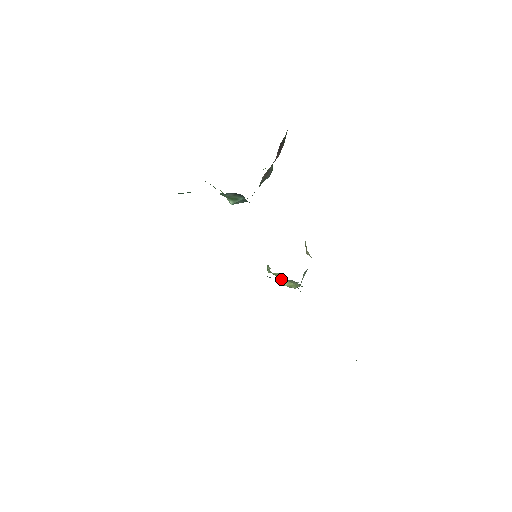
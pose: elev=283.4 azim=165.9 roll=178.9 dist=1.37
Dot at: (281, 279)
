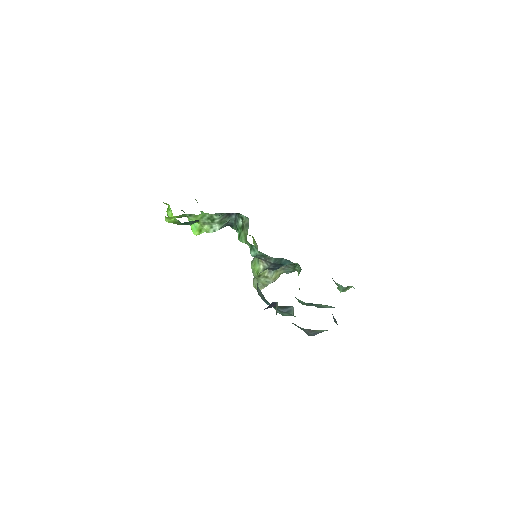
Dot at: (270, 273)
